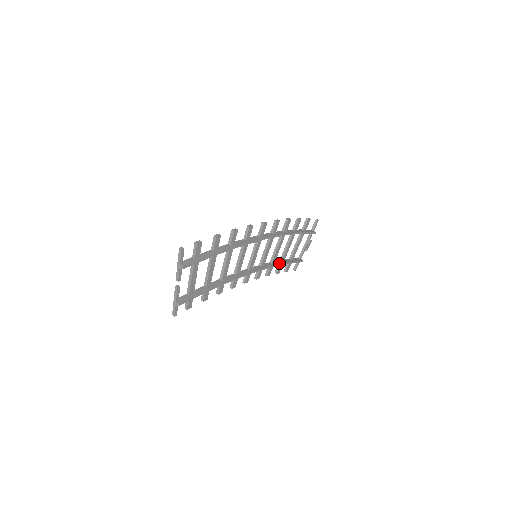
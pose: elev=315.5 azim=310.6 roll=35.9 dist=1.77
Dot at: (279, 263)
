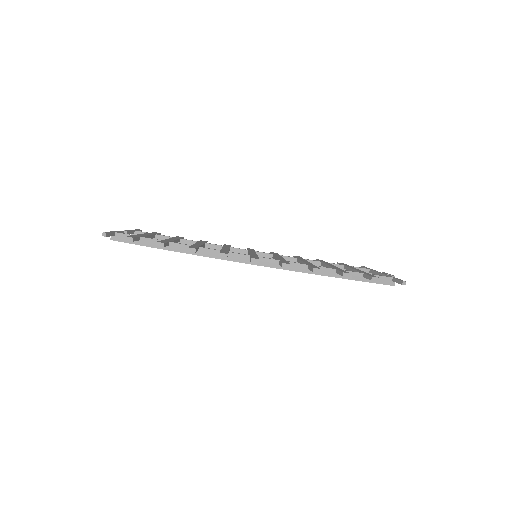
Dot at: occluded
